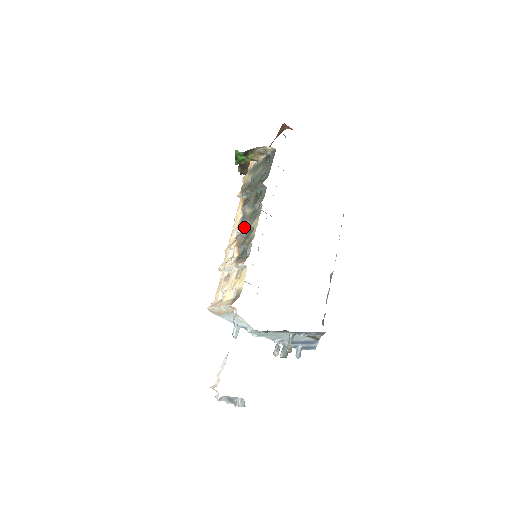
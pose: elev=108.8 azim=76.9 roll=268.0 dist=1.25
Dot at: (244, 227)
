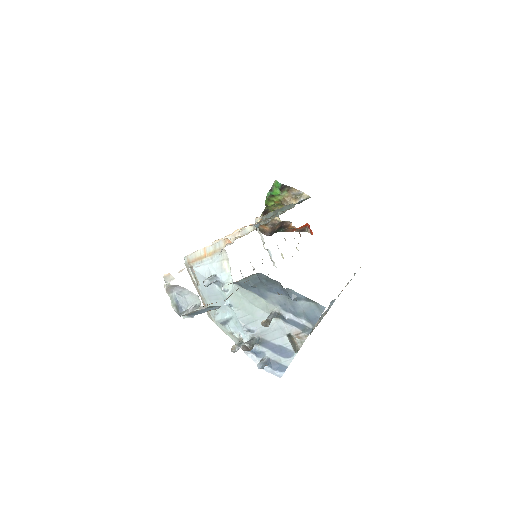
Dot at: occluded
